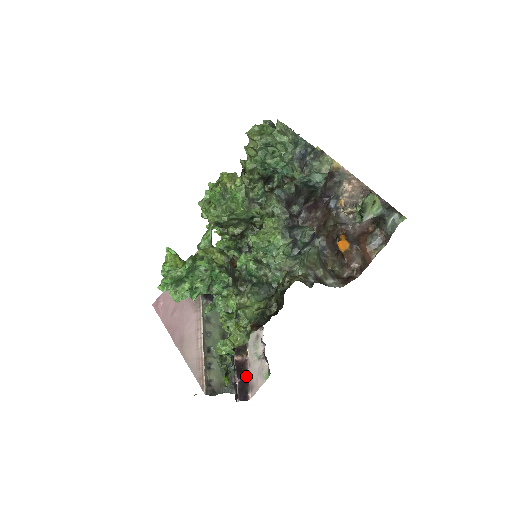
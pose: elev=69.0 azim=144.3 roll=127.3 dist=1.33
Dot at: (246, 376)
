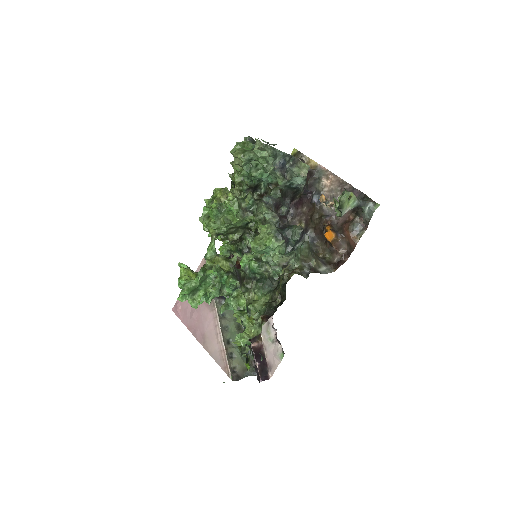
Dot at: (264, 359)
